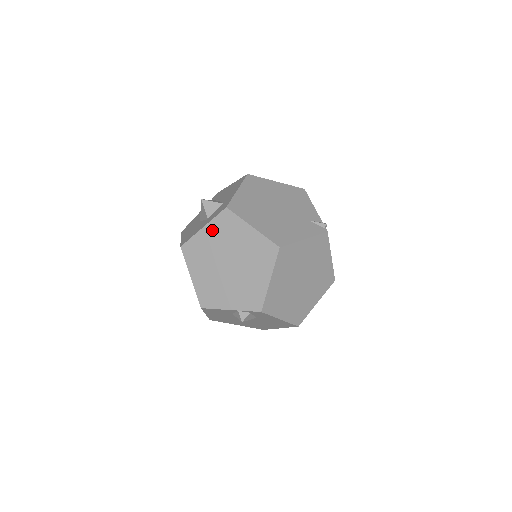
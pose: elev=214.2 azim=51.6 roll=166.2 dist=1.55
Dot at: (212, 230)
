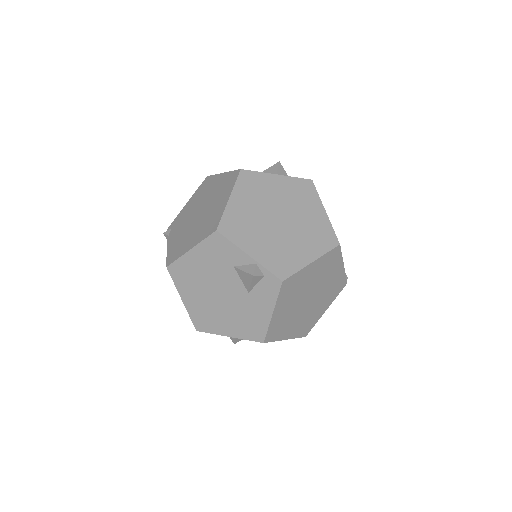
Dot at: (285, 183)
